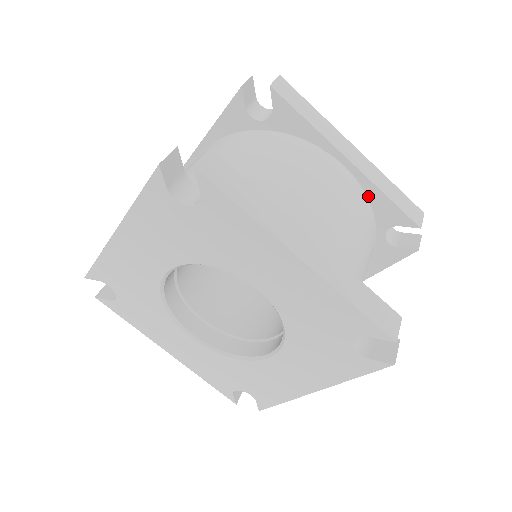
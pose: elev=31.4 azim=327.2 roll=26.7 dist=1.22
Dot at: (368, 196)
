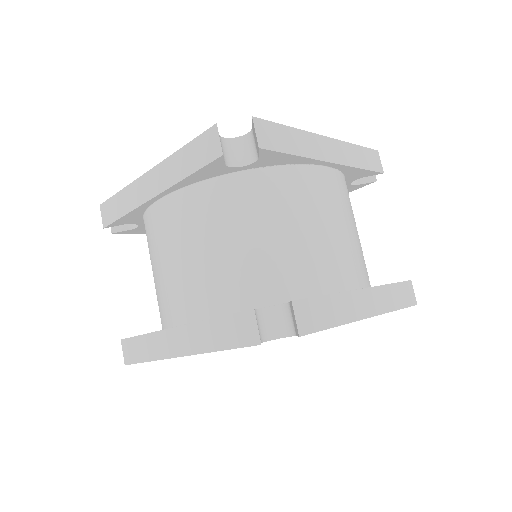
Dot at: (343, 173)
